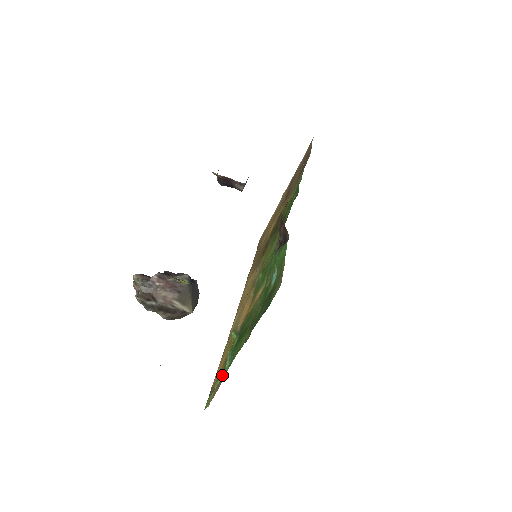
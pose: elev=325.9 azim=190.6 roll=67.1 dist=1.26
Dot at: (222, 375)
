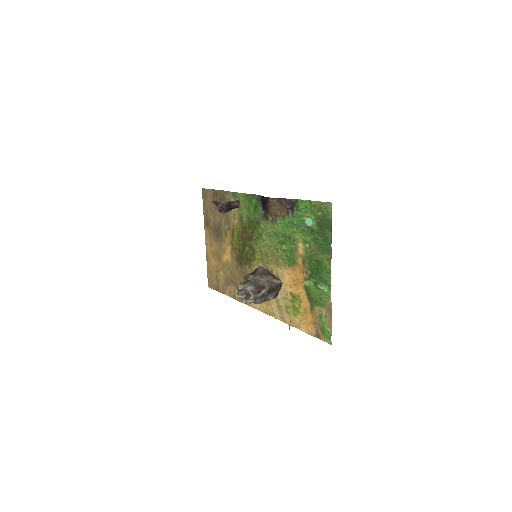
Dot at: (326, 303)
